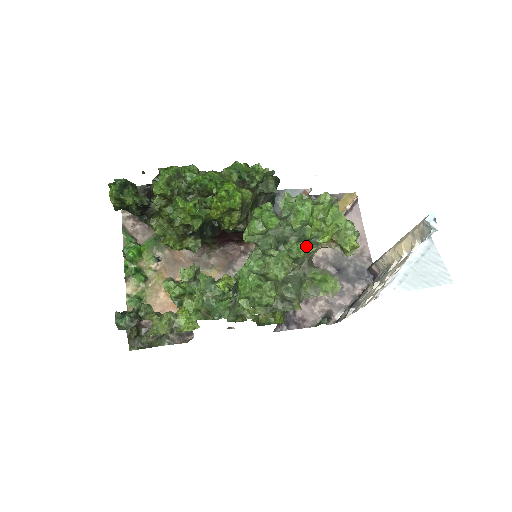
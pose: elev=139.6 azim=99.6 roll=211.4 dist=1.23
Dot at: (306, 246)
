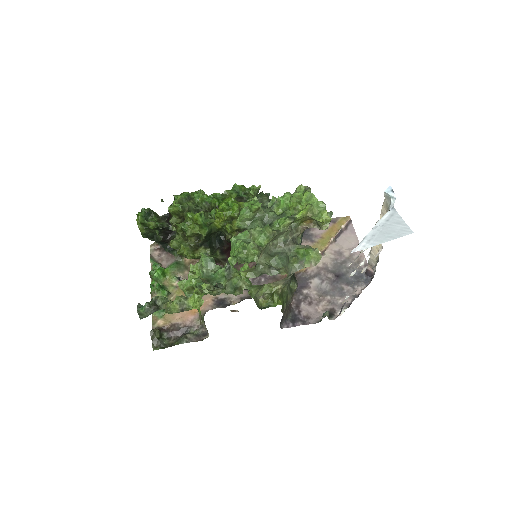
Dot at: (284, 220)
